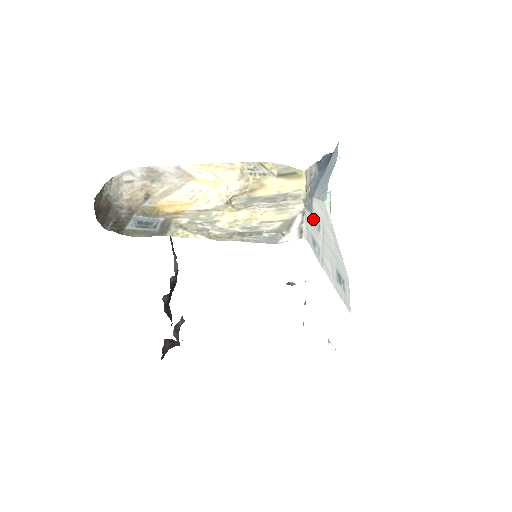
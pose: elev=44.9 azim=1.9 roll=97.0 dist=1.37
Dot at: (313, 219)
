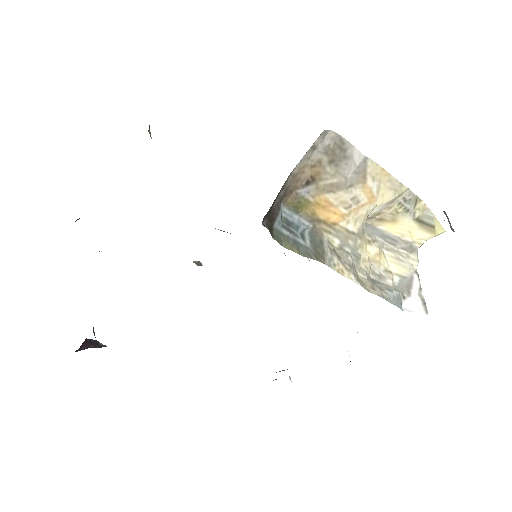
Dot at: occluded
